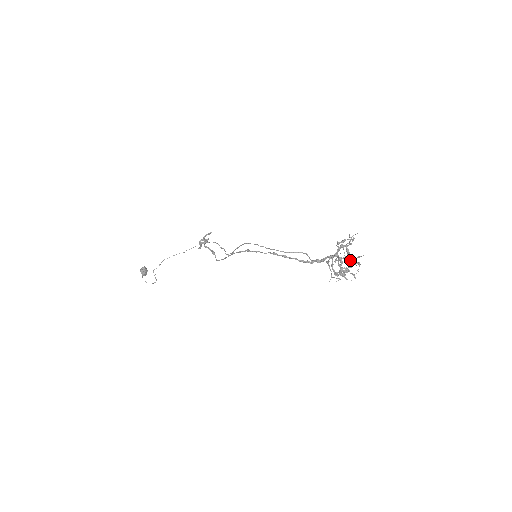
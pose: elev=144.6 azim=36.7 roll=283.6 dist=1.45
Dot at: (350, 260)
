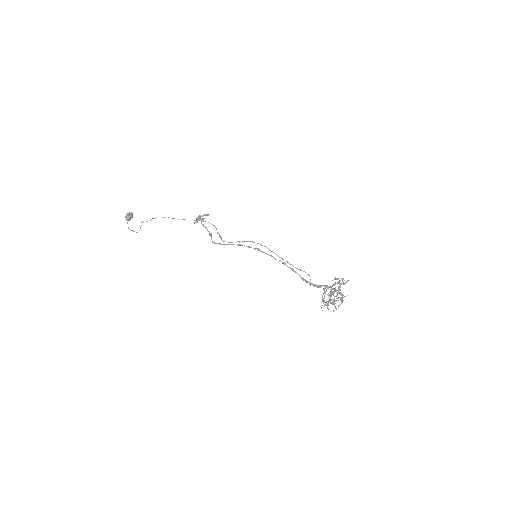
Dot at: (336, 295)
